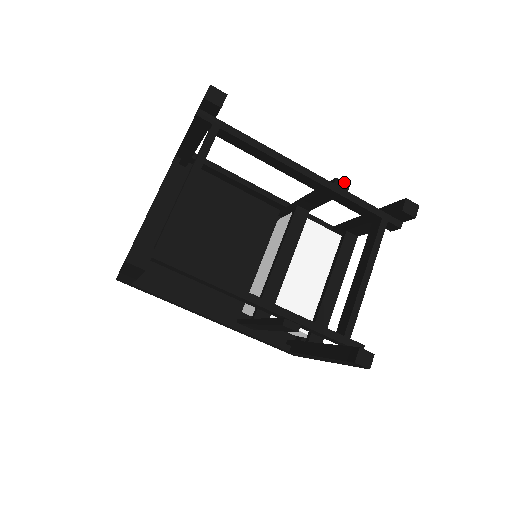
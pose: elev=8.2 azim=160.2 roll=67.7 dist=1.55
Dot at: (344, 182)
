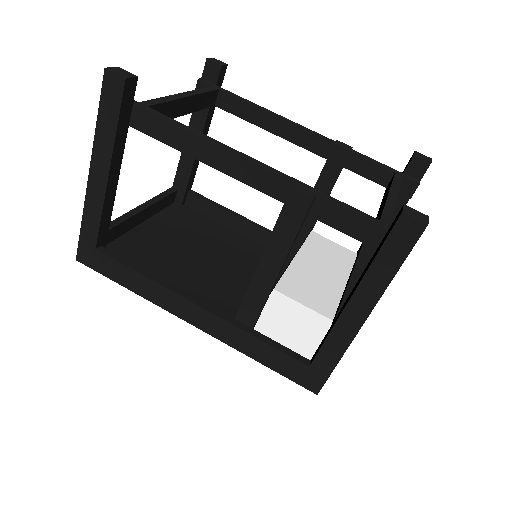
Dot at: (346, 144)
